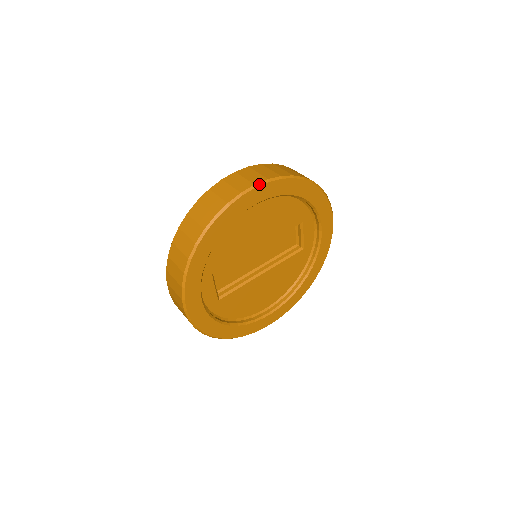
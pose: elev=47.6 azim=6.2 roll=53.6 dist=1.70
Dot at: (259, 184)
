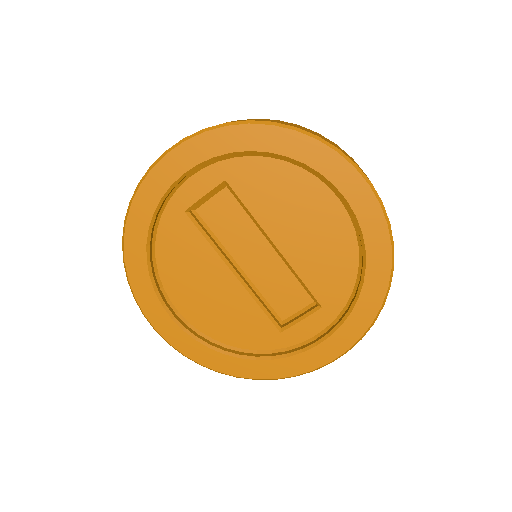
Dot at: (374, 189)
